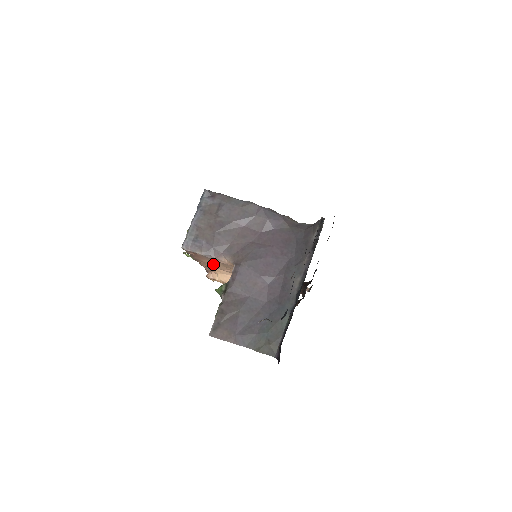
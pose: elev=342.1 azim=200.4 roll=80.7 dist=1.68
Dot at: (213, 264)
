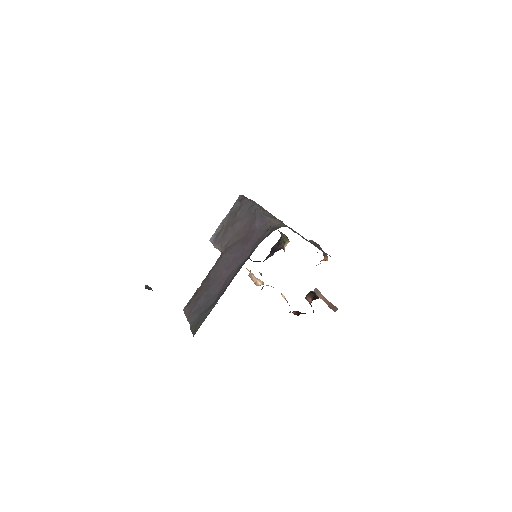
Dot at: occluded
